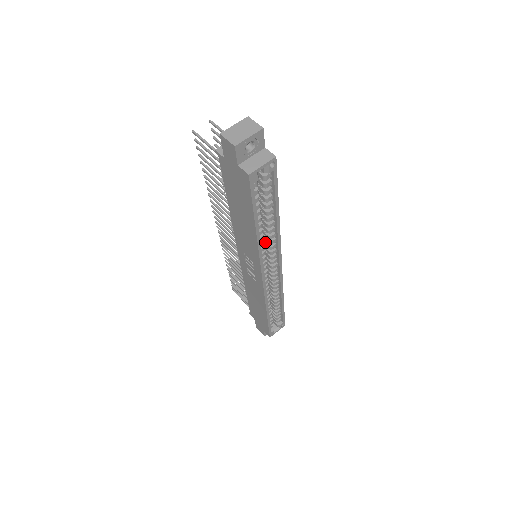
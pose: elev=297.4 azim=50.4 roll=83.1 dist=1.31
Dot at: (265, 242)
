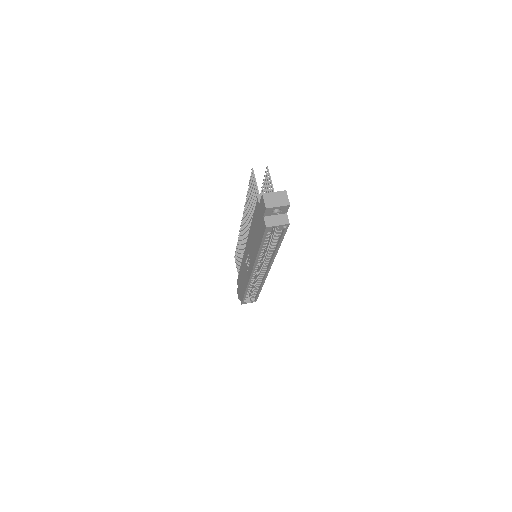
Dot at: (264, 255)
